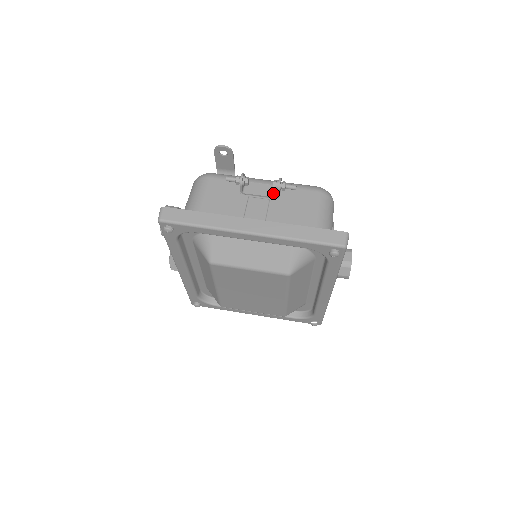
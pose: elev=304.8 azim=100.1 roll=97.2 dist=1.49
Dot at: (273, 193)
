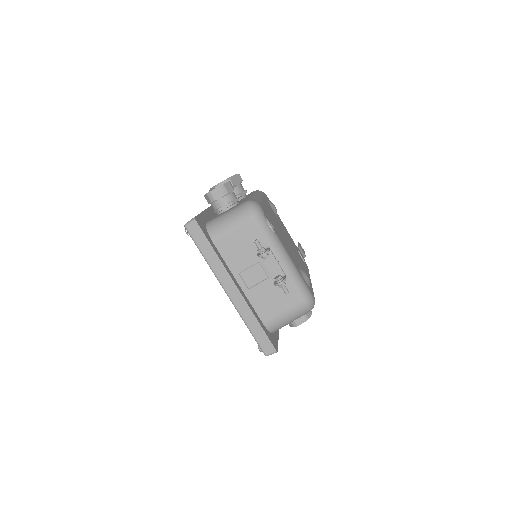
Dot at: (276, 276)
